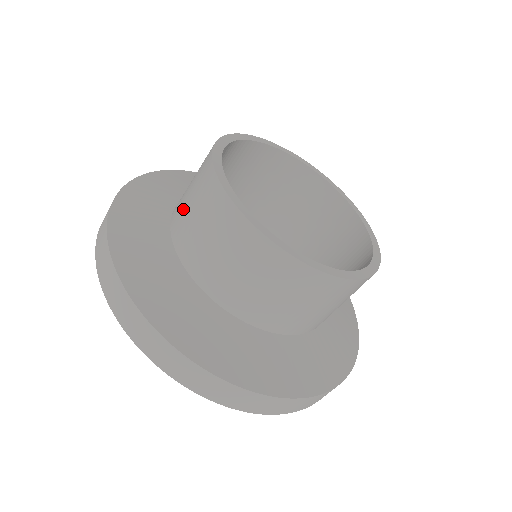
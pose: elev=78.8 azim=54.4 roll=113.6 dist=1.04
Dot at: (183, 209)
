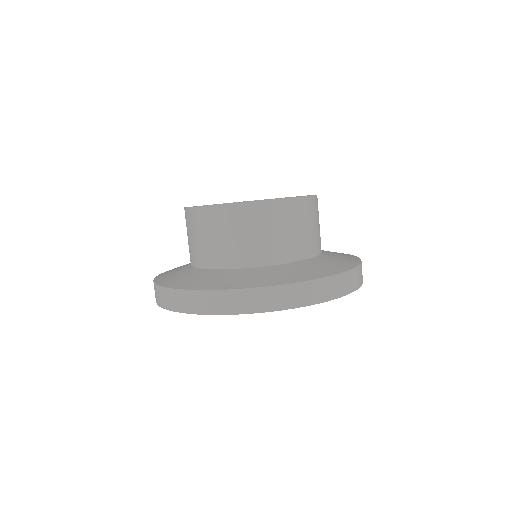
Dot at: (192, 248)
